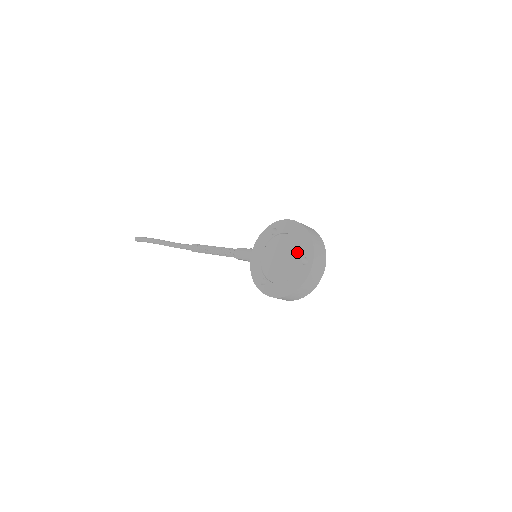
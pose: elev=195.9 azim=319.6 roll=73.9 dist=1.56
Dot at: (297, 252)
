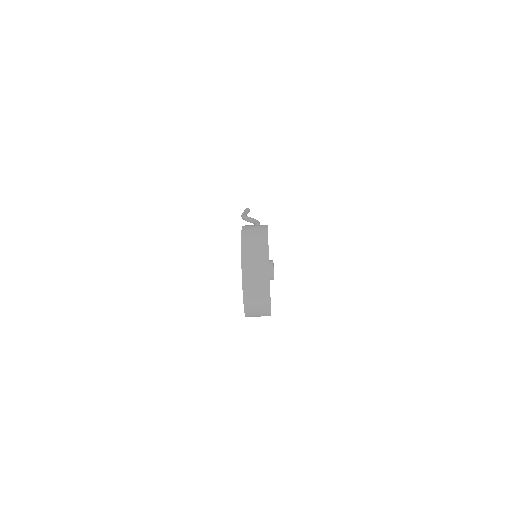
Dot at: occluded
